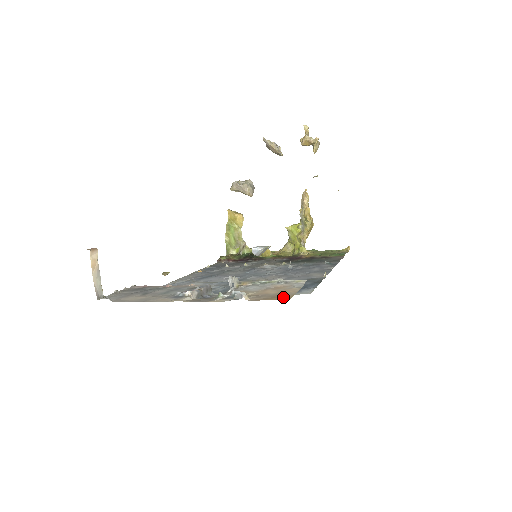
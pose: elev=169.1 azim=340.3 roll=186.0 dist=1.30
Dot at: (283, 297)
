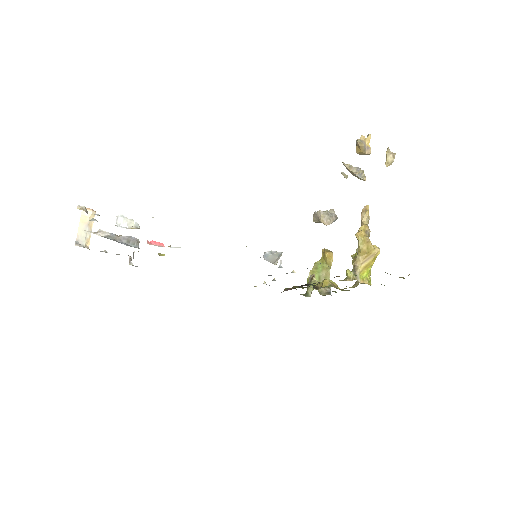
Dot at: occluded
